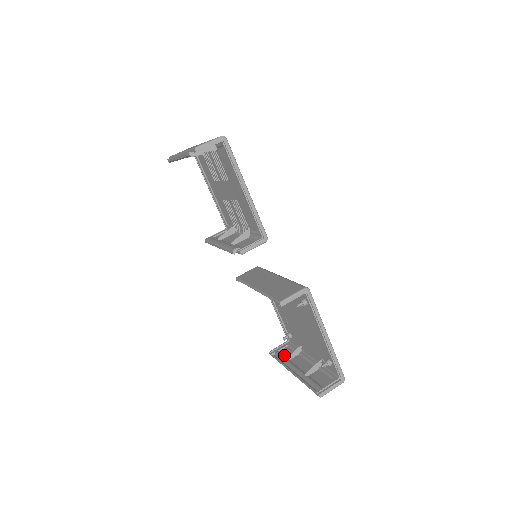
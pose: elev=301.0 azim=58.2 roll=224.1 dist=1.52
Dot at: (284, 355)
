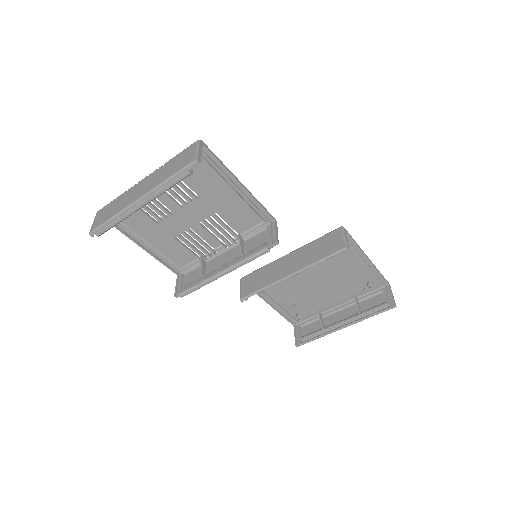
Dot at: (312, 332)
